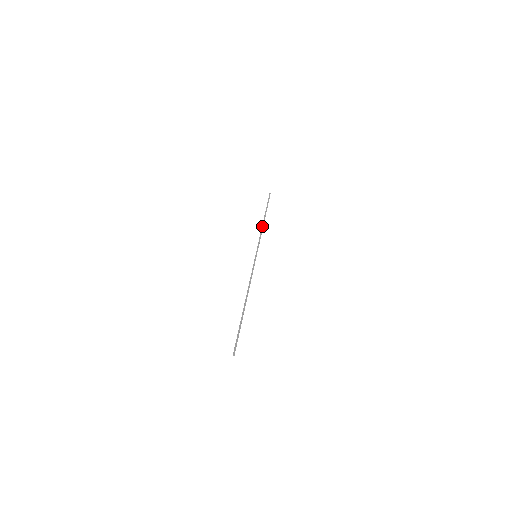
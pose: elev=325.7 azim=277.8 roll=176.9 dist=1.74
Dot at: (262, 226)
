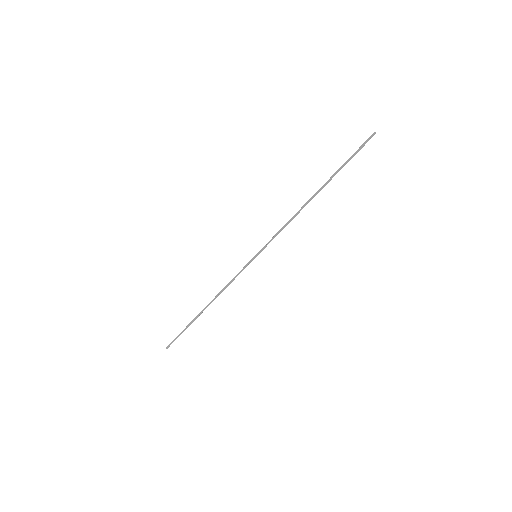
Dot at: occluded
